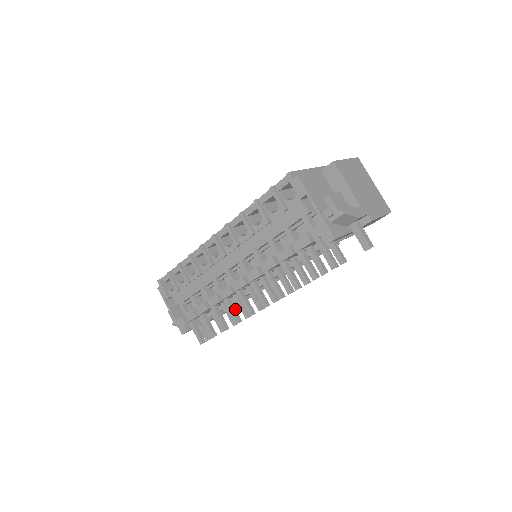
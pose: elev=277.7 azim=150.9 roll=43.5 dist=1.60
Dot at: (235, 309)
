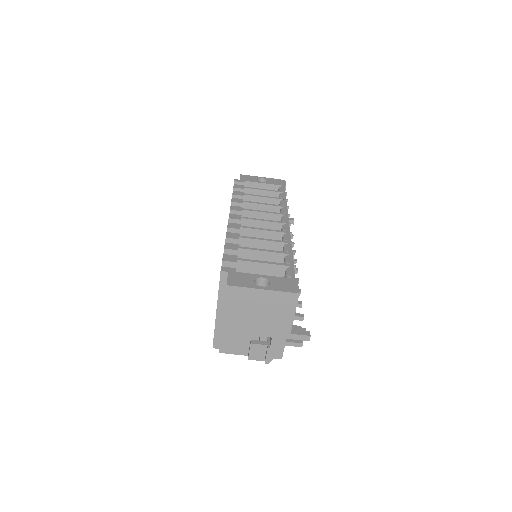
Dot at: occluded
